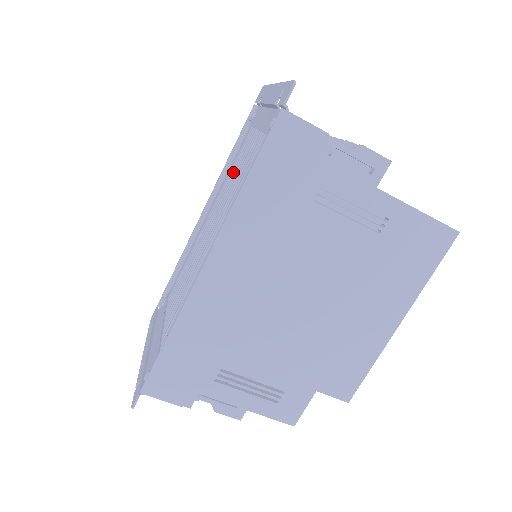
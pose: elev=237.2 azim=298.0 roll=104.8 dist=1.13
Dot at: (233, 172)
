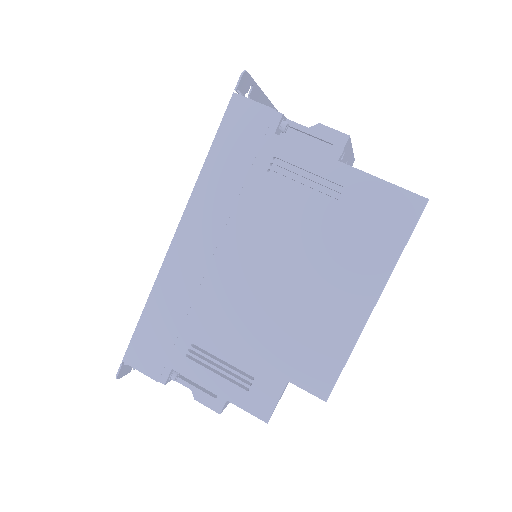
Dot at: occluded
